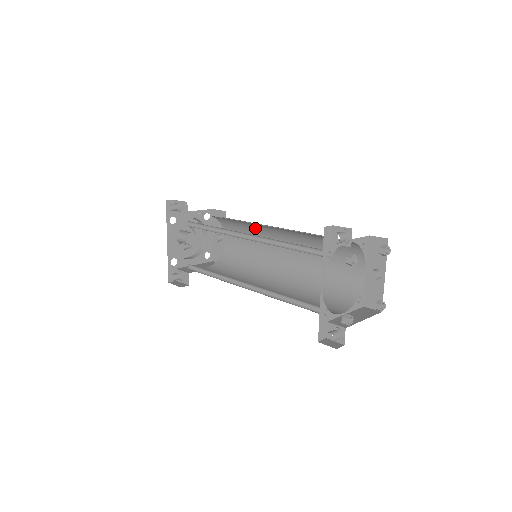
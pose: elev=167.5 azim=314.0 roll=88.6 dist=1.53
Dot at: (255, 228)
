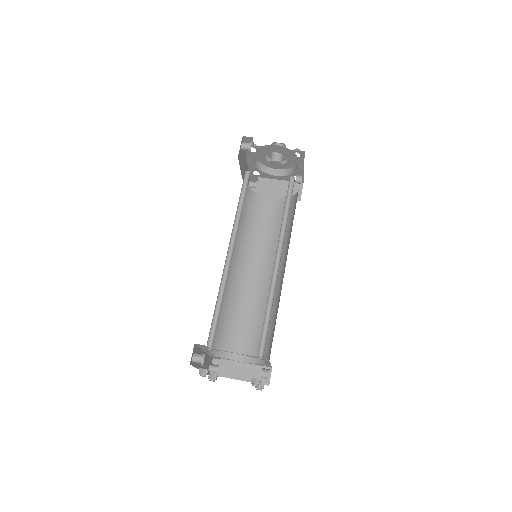
Dot at: (281, 228)
